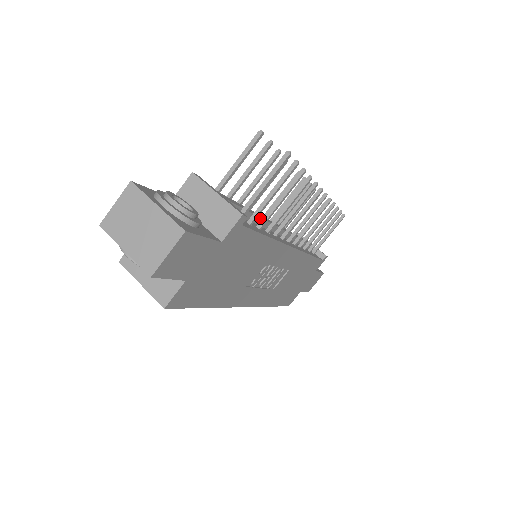
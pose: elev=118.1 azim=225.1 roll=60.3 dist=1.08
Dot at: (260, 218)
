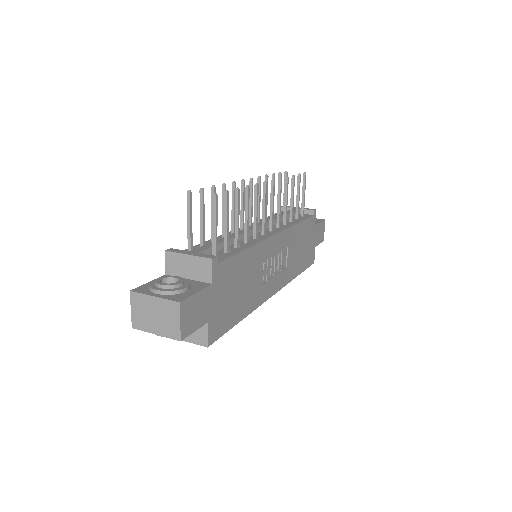
Dot at: (234, 238)
